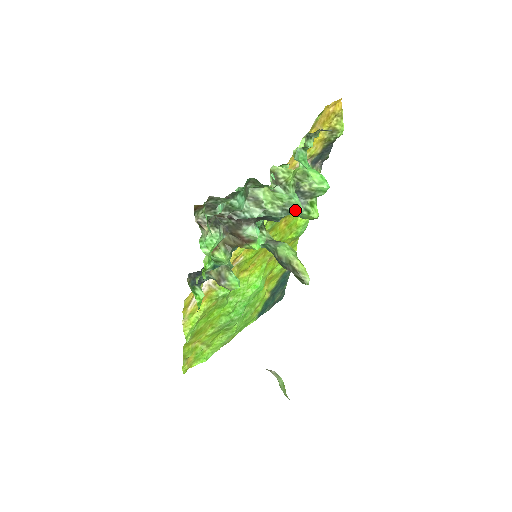
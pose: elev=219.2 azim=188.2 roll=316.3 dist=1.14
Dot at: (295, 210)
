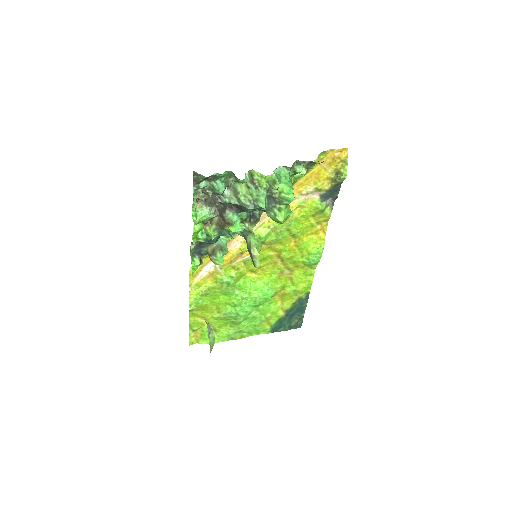
Dot at: (259, 205)
